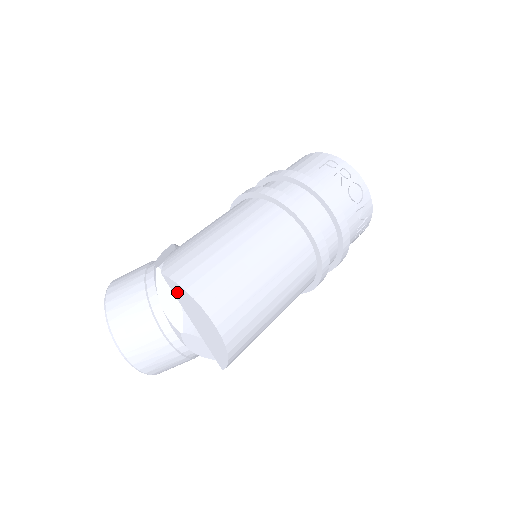
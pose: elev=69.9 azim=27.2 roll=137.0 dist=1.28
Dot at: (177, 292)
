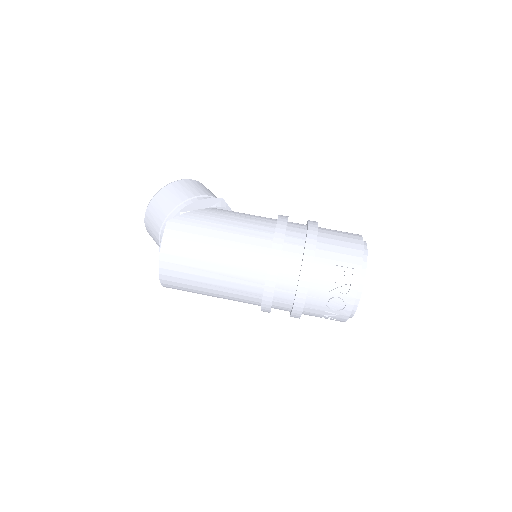
Dot at: occluded
